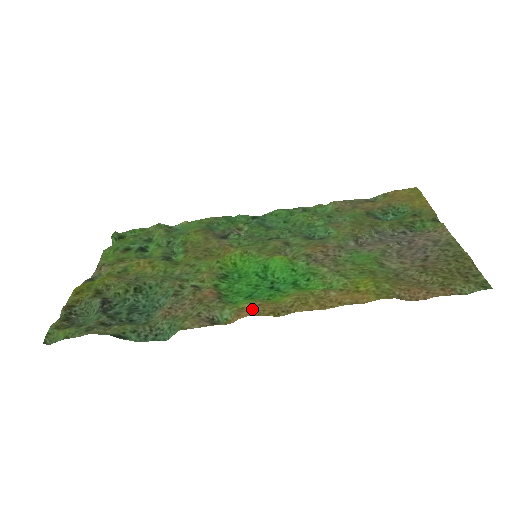
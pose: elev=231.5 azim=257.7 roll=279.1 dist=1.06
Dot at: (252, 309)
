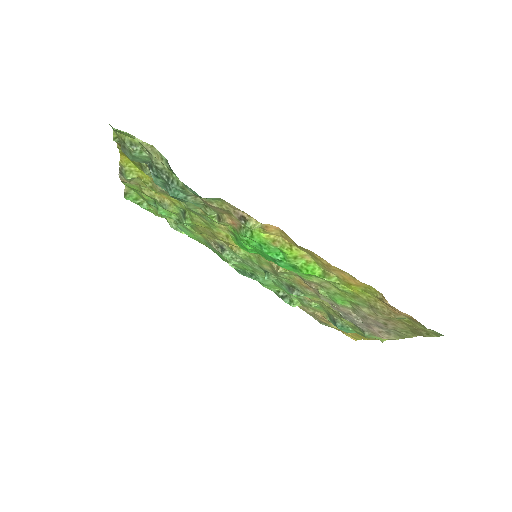
Dot at: (279, 231)
